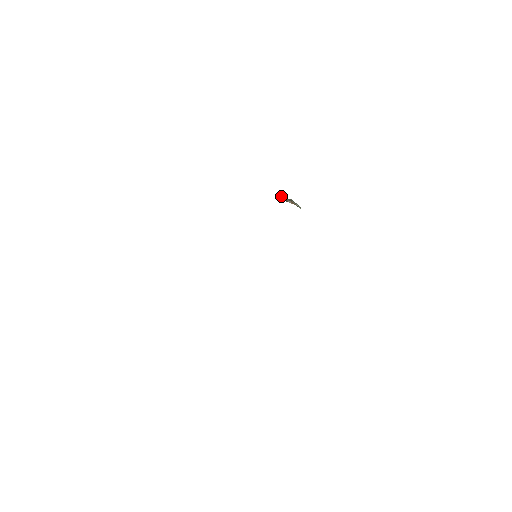
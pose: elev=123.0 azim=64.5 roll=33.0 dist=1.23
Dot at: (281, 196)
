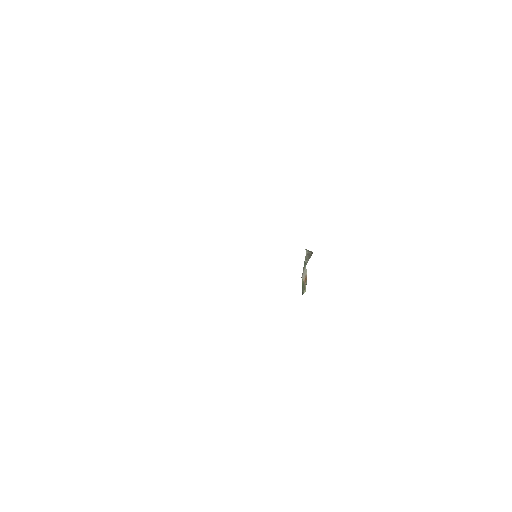
Dot at: (308, 258)
